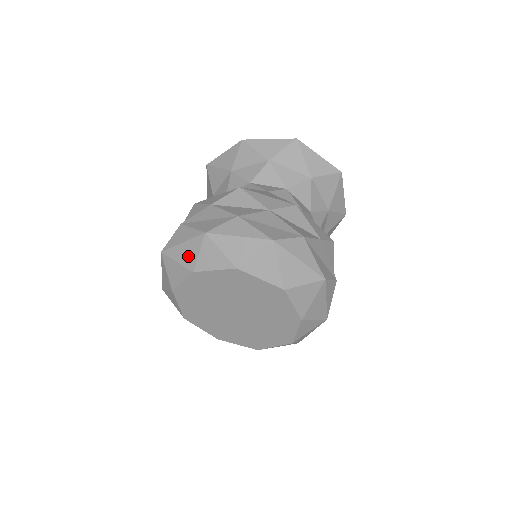
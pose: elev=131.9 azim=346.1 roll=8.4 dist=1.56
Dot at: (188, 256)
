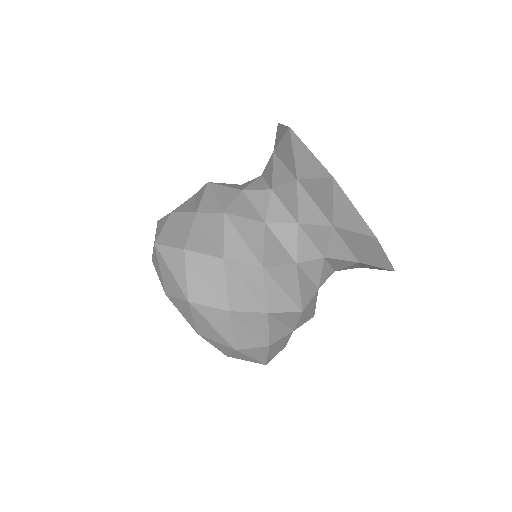
Dot at: (206, 331)
